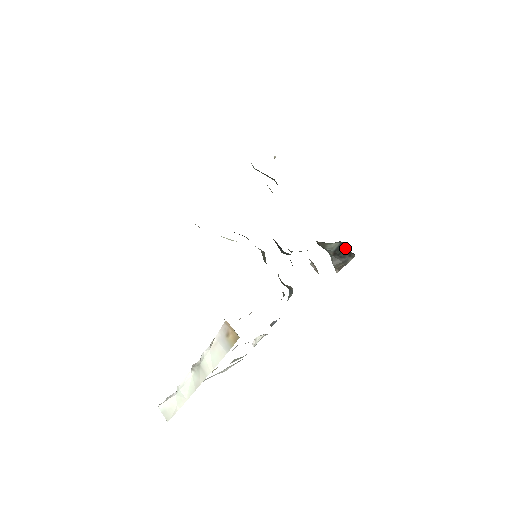
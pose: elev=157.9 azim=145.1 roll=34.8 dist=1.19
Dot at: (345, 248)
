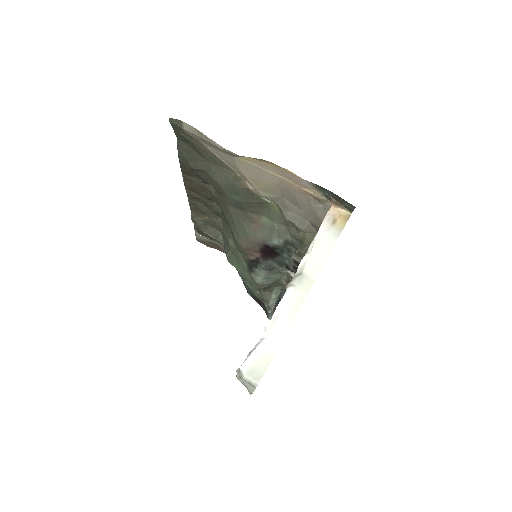
Dot at: occluded
